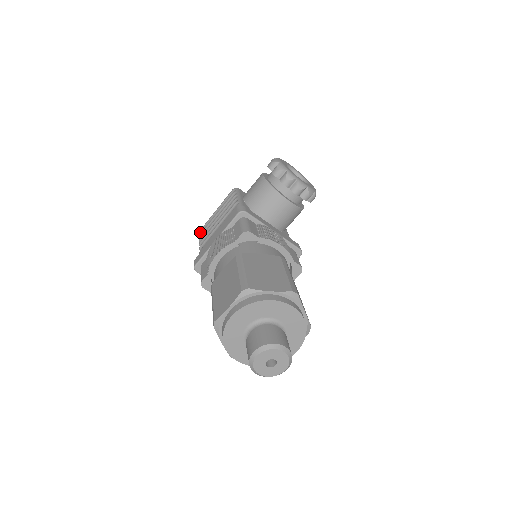
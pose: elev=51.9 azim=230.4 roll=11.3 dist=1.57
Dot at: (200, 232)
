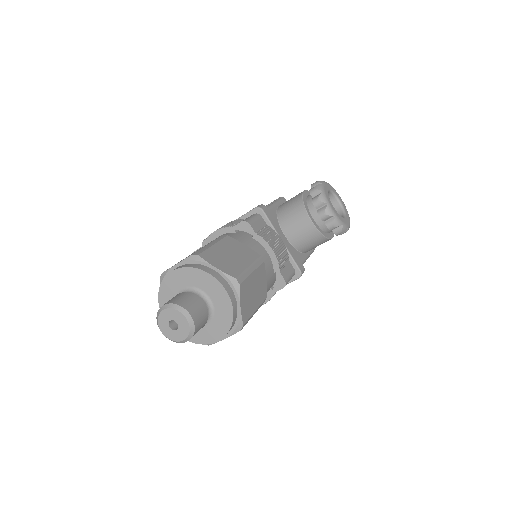
Dot at: occluded
